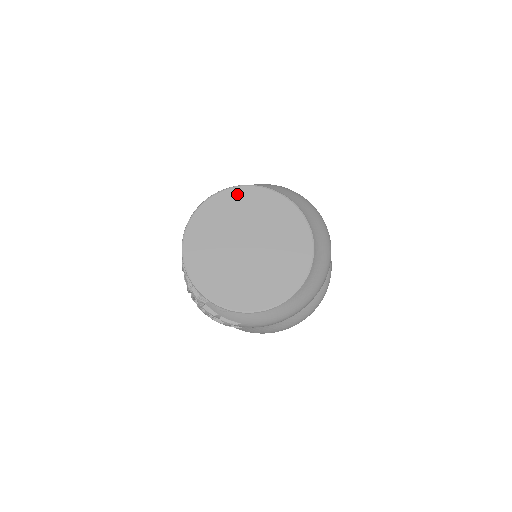
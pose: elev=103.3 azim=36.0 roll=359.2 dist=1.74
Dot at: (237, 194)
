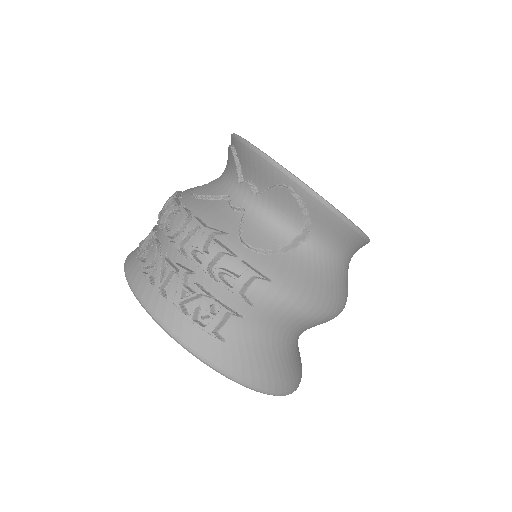
Dot at: occluded
